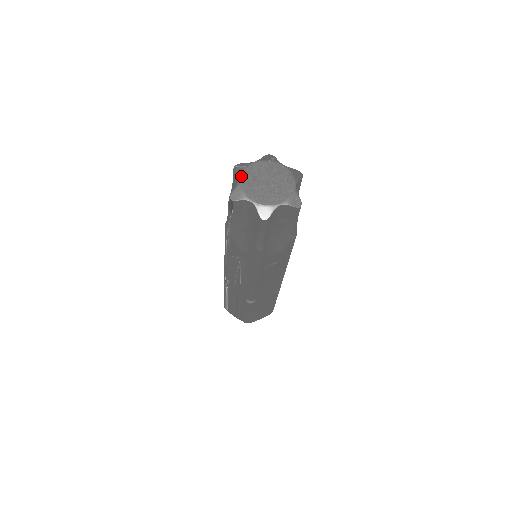
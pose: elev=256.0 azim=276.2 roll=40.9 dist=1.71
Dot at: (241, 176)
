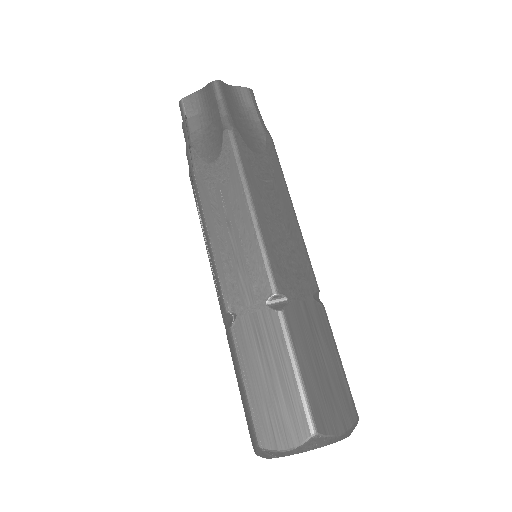
Dot at: occluded
